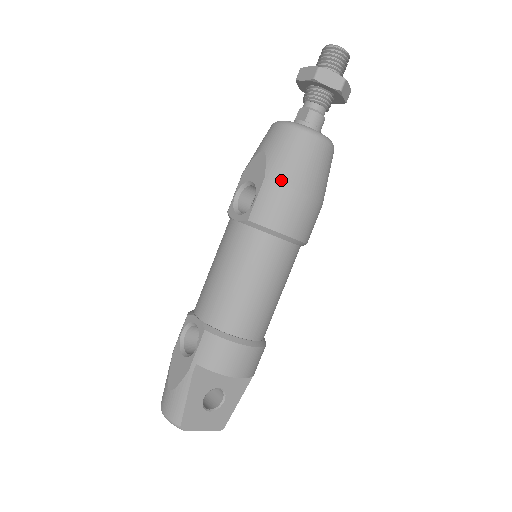
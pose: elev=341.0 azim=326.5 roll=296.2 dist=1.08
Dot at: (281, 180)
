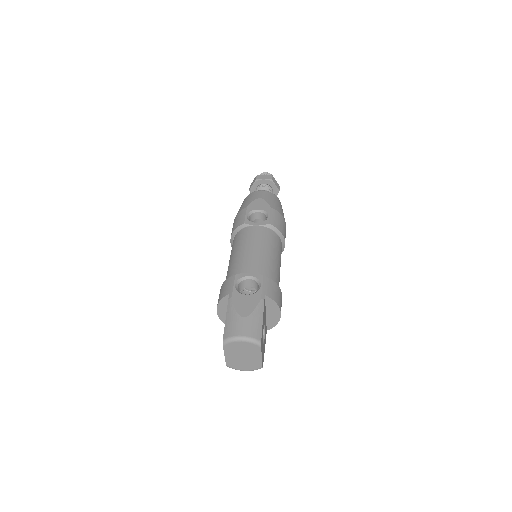
Dot at: (278, 211)
